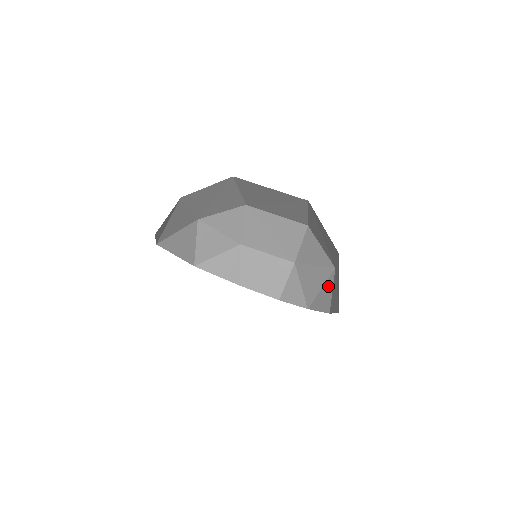
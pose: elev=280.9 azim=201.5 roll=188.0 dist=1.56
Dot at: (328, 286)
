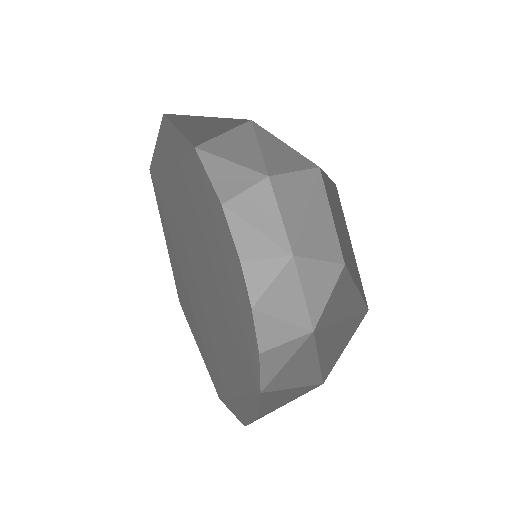
Dot at: (288, 331)
